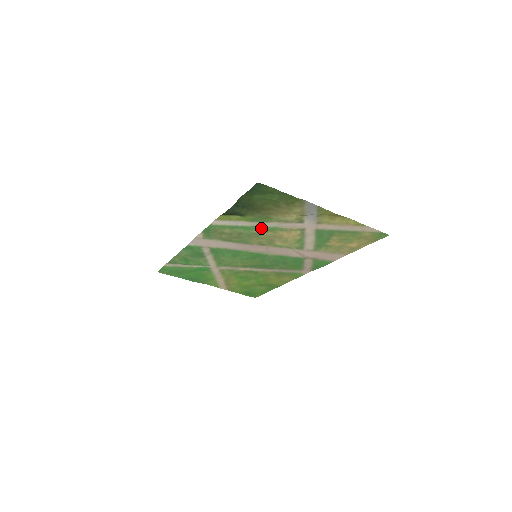
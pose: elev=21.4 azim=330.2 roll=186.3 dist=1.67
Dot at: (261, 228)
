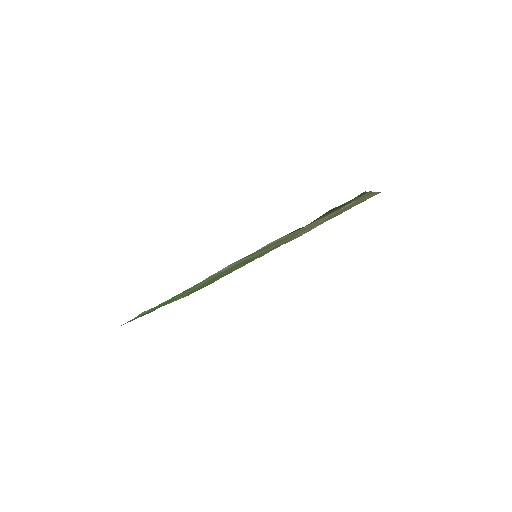
Dot at: occluded
